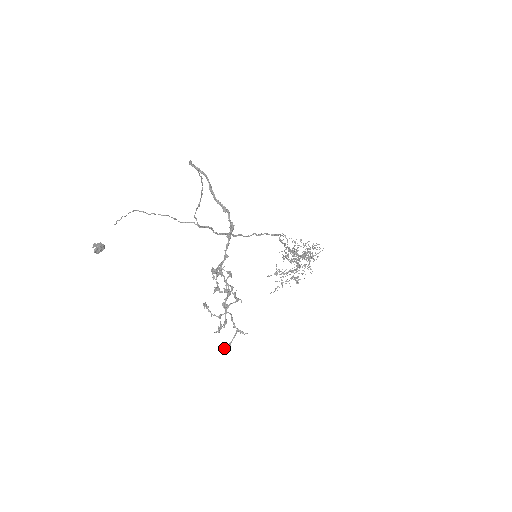
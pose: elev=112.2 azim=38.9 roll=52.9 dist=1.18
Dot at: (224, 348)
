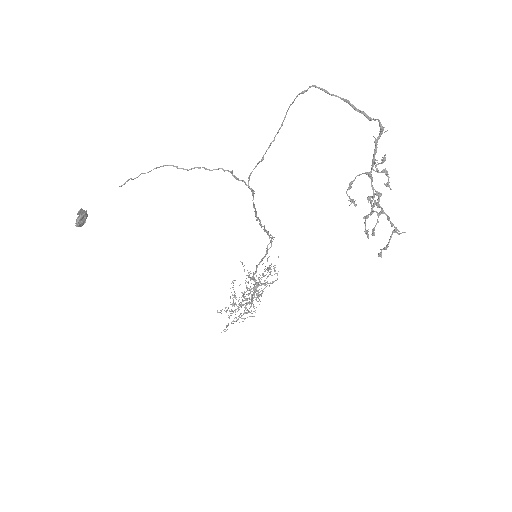
Dot at: (381, 252)
